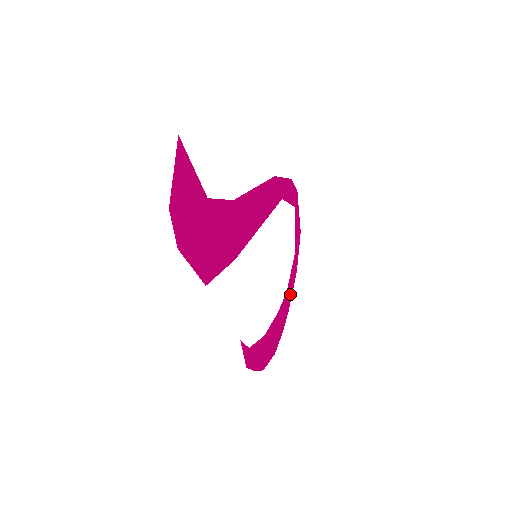
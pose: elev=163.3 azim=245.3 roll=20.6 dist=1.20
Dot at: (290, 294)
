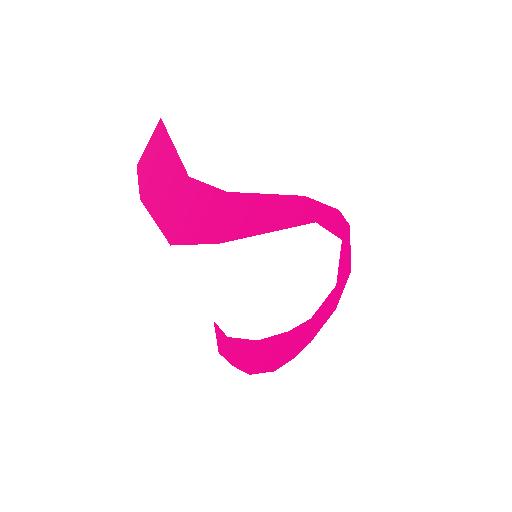
Dot at: (318, 325)
